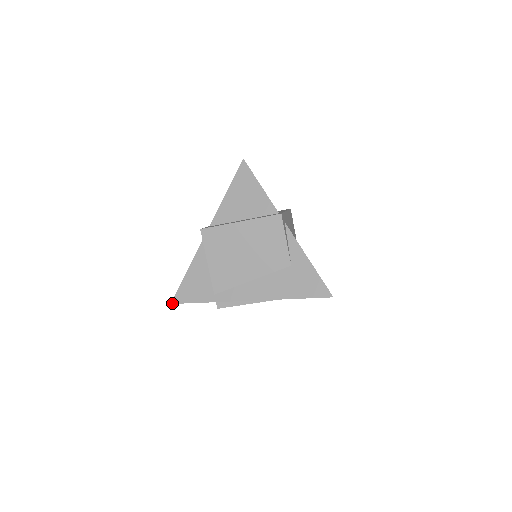
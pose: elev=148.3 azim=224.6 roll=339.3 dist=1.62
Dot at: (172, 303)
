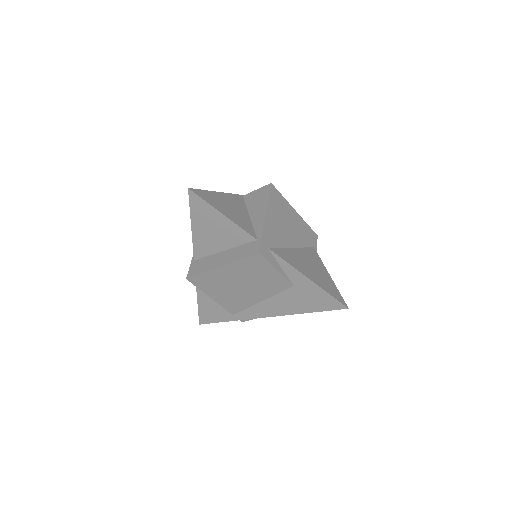
Dot at: (200, 324)
